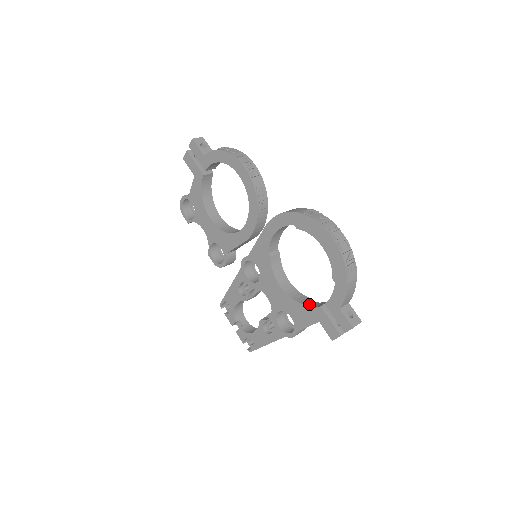
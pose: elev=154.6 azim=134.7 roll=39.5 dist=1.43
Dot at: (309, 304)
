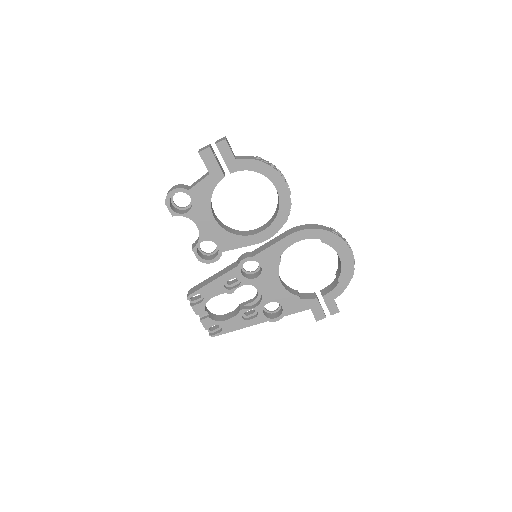
Dot at: (300, 295)
